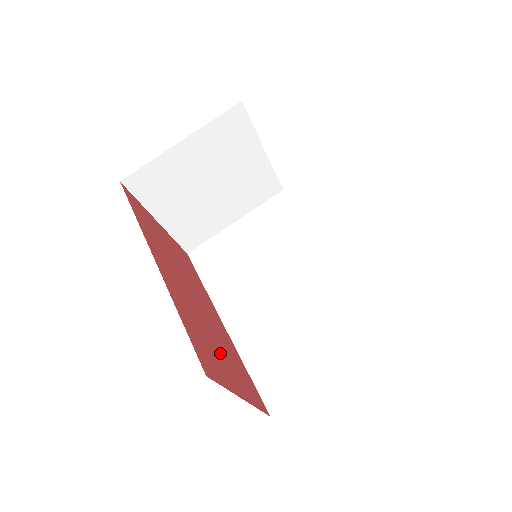
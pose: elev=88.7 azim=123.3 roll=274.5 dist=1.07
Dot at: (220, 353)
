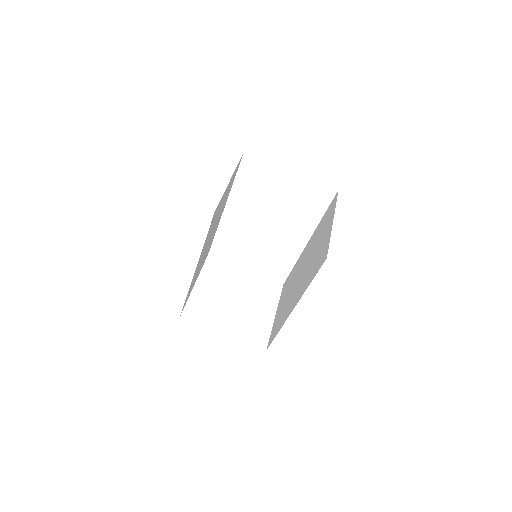
Dot at: occluded
